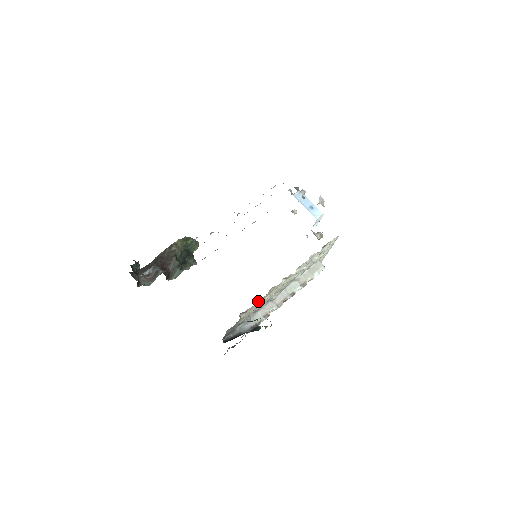
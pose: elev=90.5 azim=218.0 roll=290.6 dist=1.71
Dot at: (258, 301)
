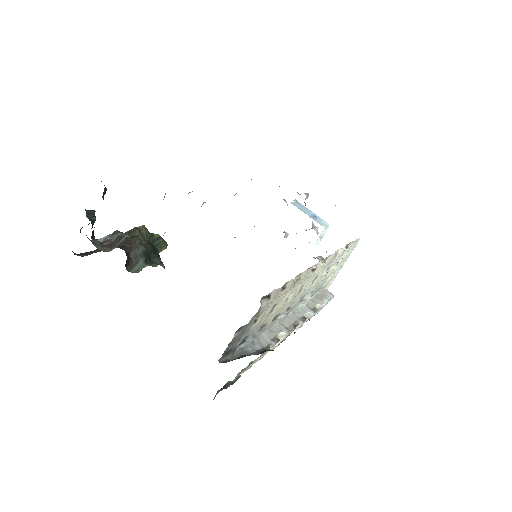
Dot at: (282, 288)
